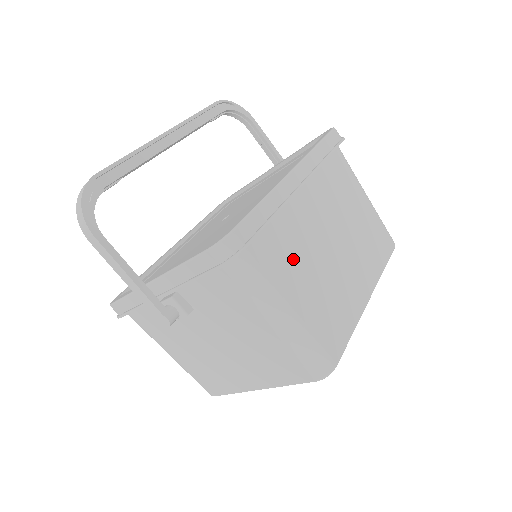
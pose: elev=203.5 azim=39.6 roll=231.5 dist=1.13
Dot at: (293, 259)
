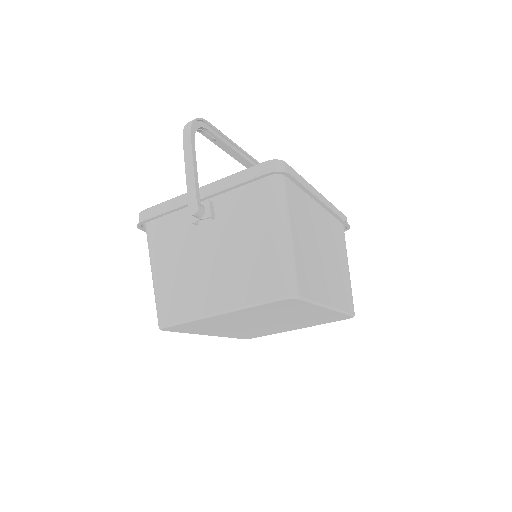
Dot at: (303, 221)
